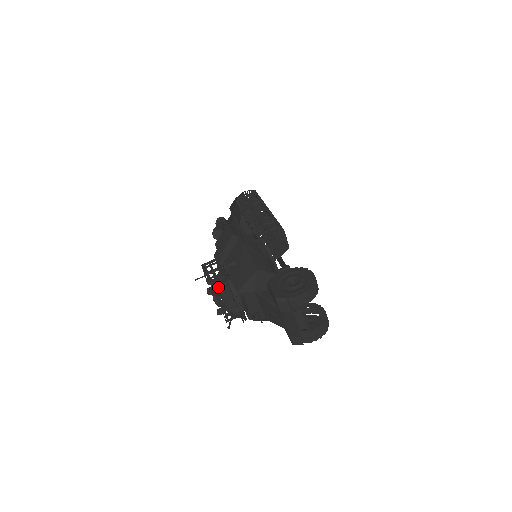
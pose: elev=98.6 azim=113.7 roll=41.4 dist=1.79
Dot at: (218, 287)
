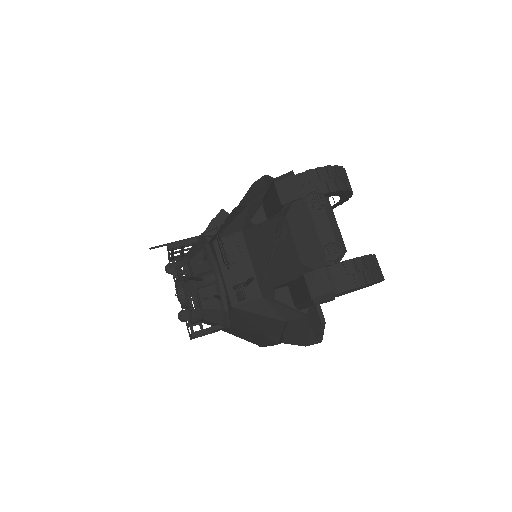
Dot at: (185, 256)
